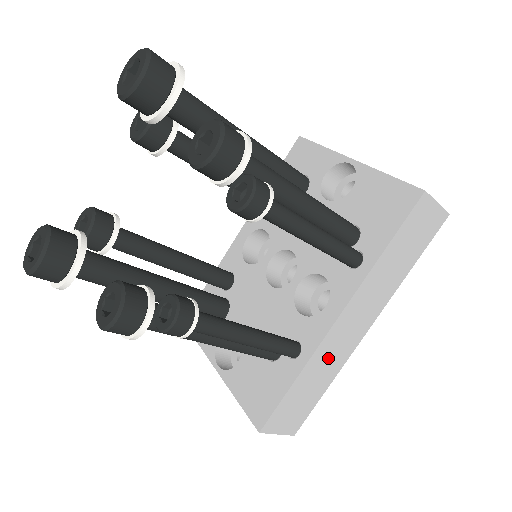
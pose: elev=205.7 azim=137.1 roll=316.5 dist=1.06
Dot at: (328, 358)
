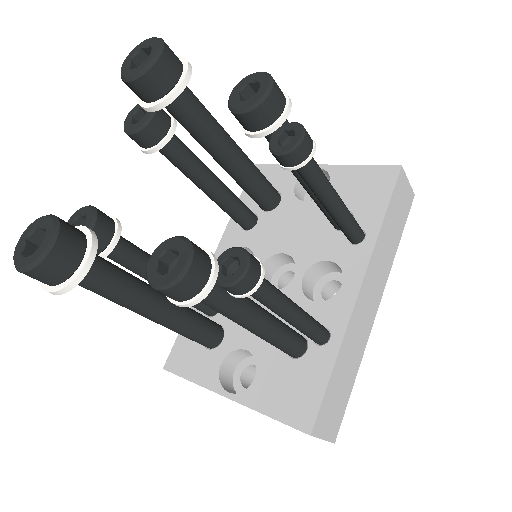
Dot at: (355, 338)
